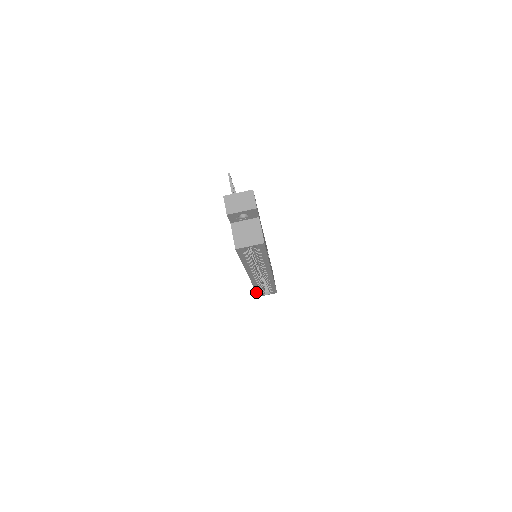
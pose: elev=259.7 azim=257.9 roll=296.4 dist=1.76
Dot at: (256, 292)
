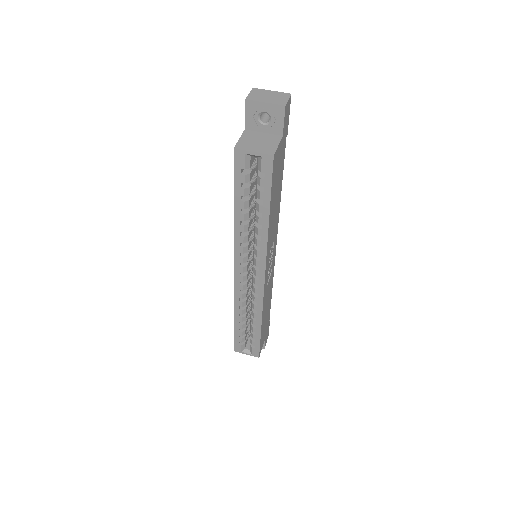
Dot at: (234, 332)
